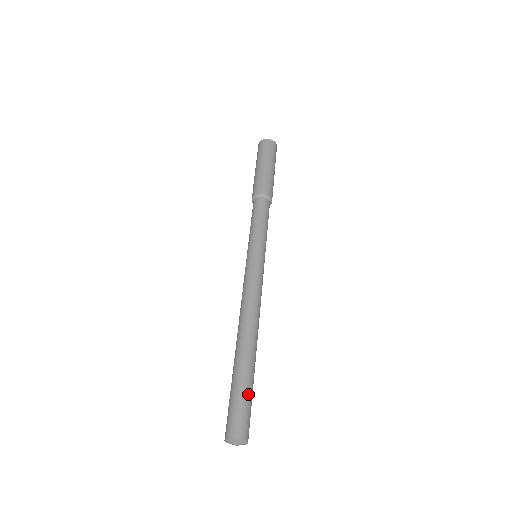
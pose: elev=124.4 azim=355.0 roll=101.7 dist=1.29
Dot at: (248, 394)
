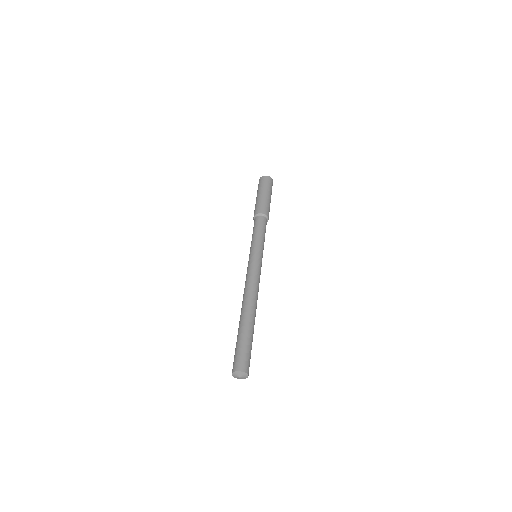
Dot at: (242, 342)
